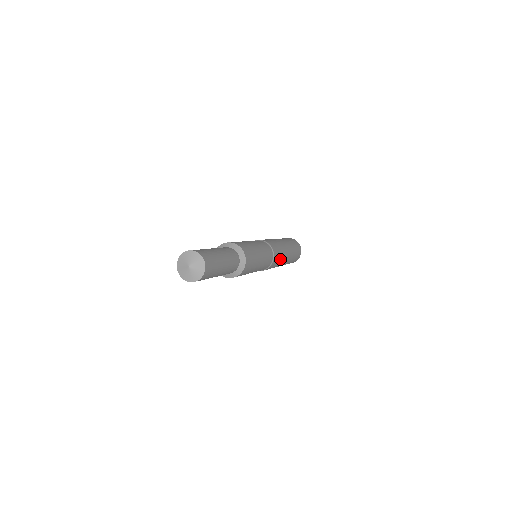
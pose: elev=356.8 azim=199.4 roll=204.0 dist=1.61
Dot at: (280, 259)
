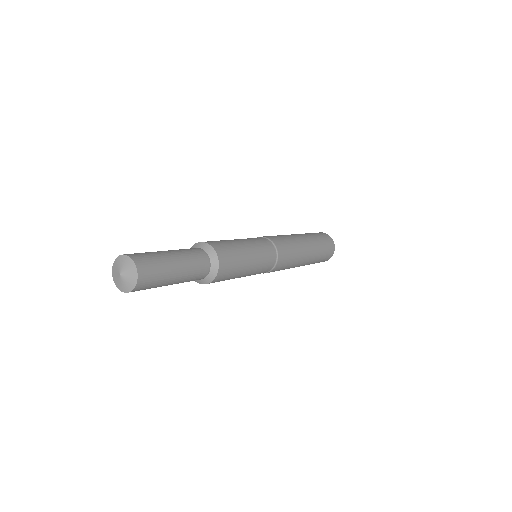
Dot at: (286, 267)
